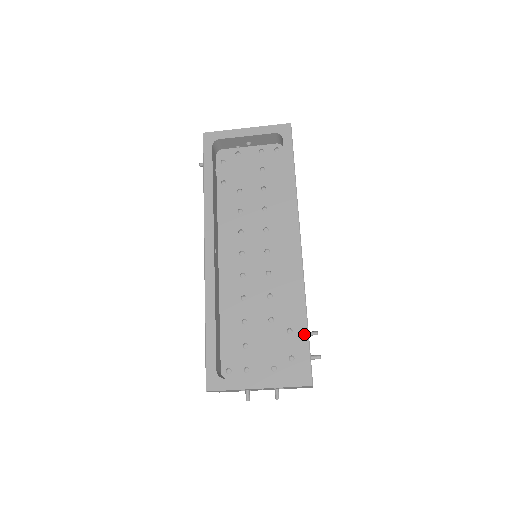
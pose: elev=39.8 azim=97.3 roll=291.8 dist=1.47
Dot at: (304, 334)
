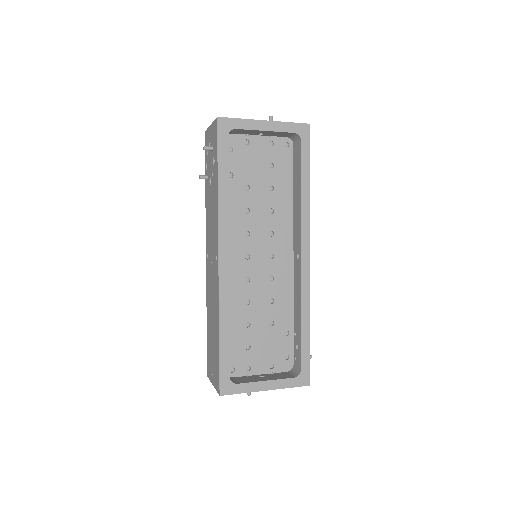
Dot at: (306, 343)
